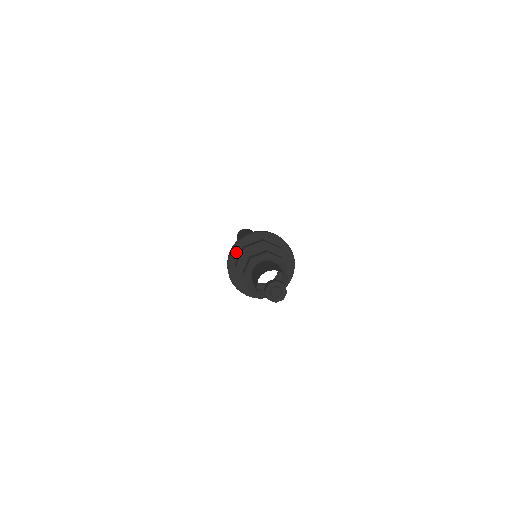
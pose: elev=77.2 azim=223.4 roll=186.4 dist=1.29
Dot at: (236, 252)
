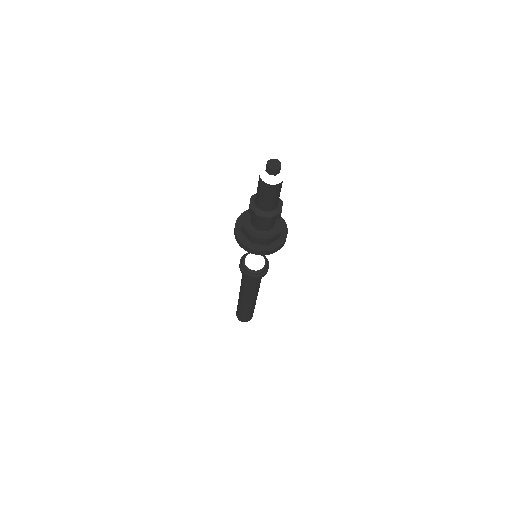
Dot at: (239, 223)
